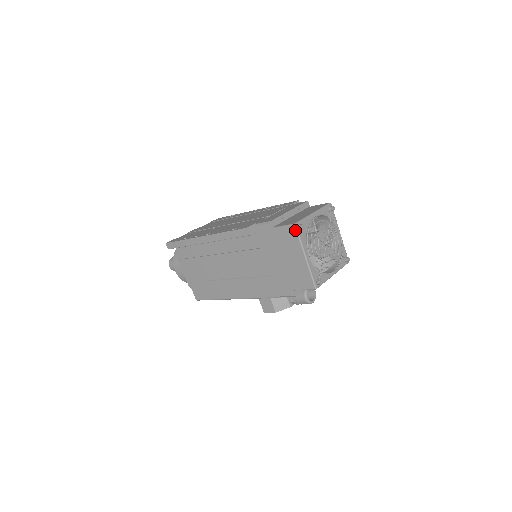
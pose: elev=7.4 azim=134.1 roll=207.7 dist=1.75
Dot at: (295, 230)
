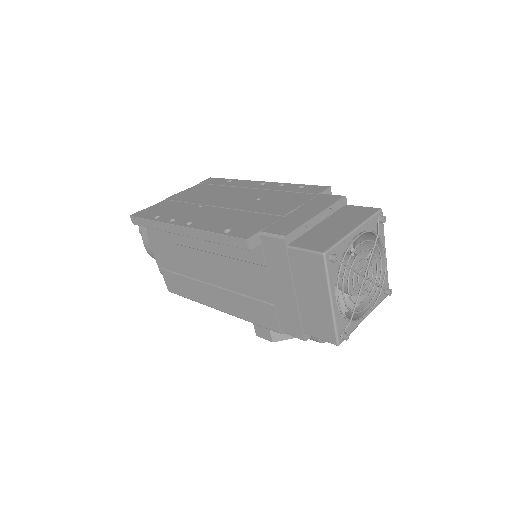
Dot at: (323, 262)
